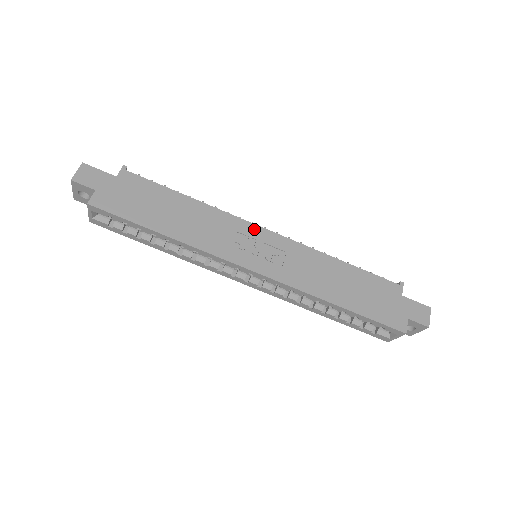
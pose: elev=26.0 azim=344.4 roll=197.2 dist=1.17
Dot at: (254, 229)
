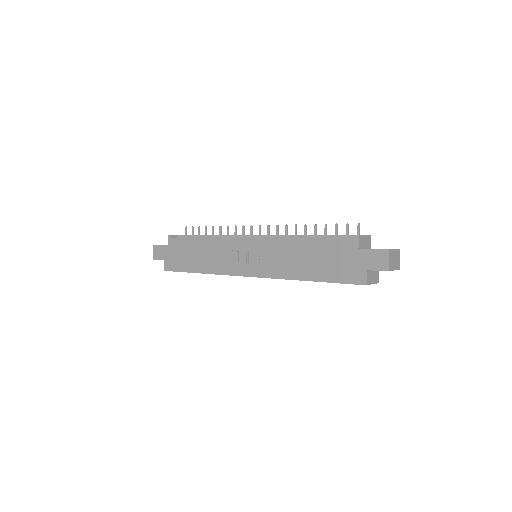
Dot at: (240, 243)
